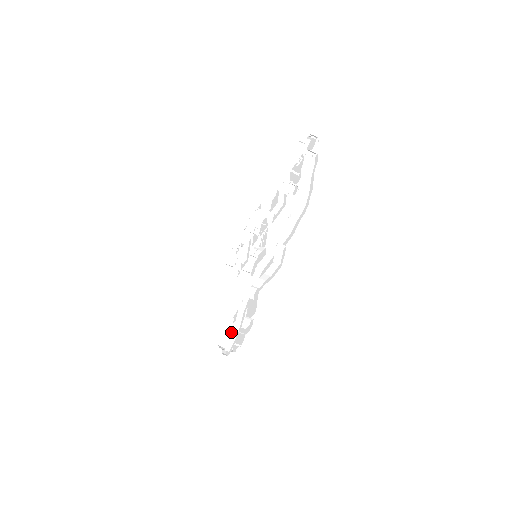
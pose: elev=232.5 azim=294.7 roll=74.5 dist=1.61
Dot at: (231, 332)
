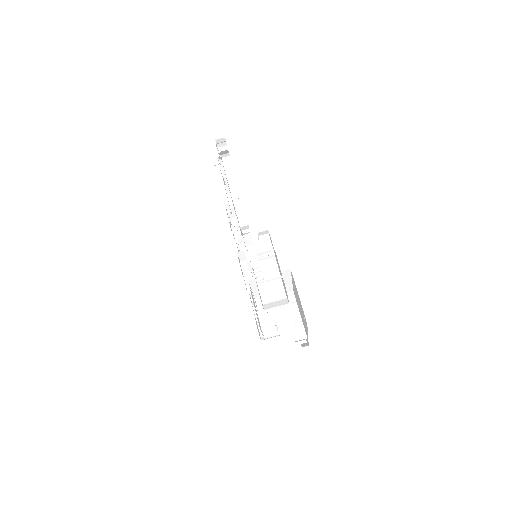
Dot at: (278, 302)
